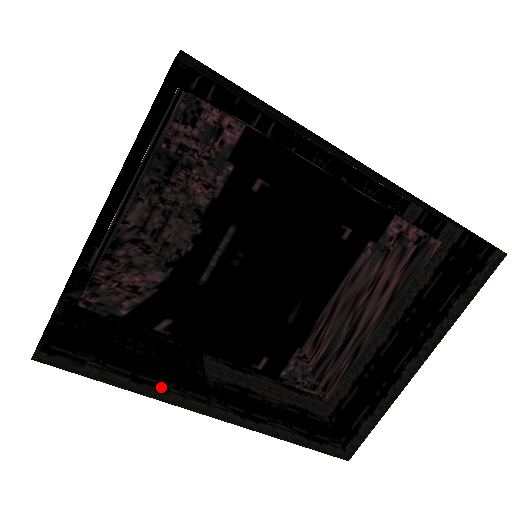
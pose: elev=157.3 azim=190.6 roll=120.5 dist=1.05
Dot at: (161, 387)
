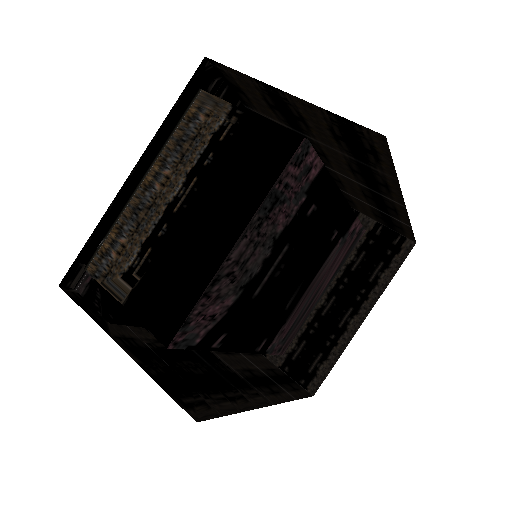
Dot at: (241, 397)
